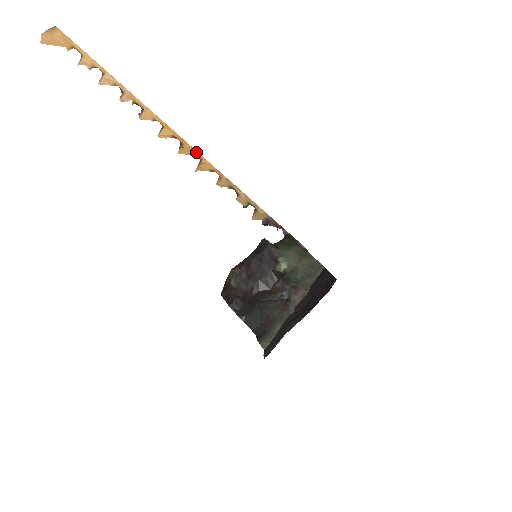
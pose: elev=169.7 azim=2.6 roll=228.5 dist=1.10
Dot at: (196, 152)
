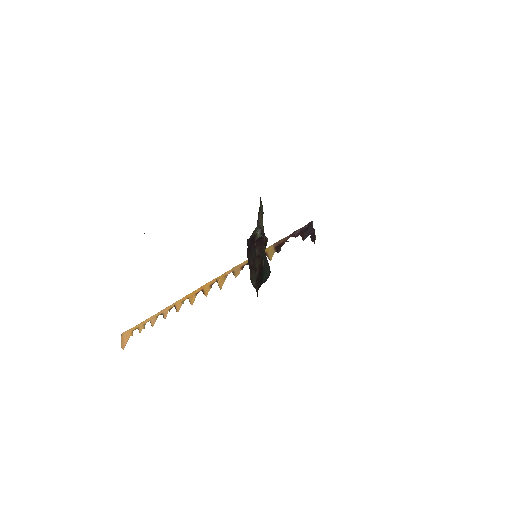
Dot at: (211, 282)
